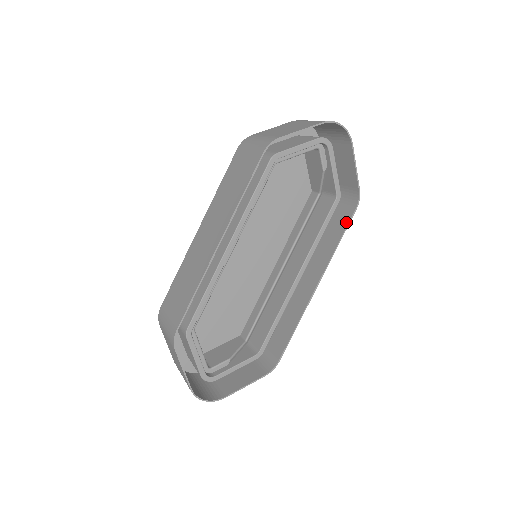
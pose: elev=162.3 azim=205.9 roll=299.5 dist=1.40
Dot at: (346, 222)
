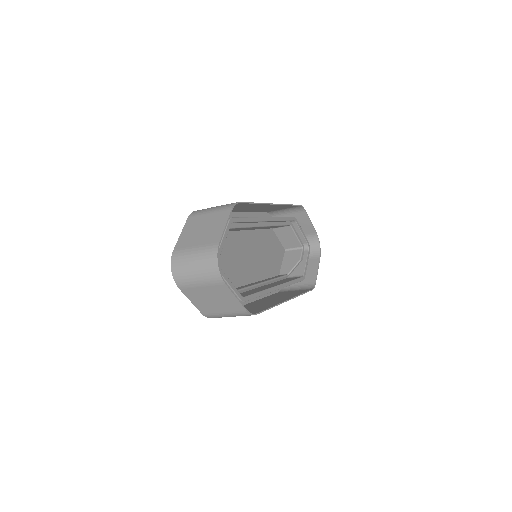
Dot at: (306, 291)
